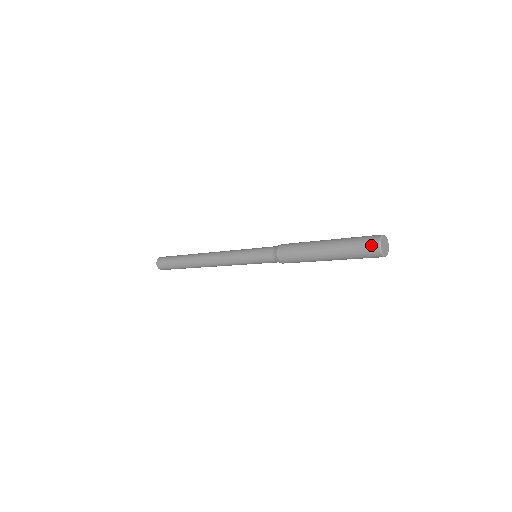
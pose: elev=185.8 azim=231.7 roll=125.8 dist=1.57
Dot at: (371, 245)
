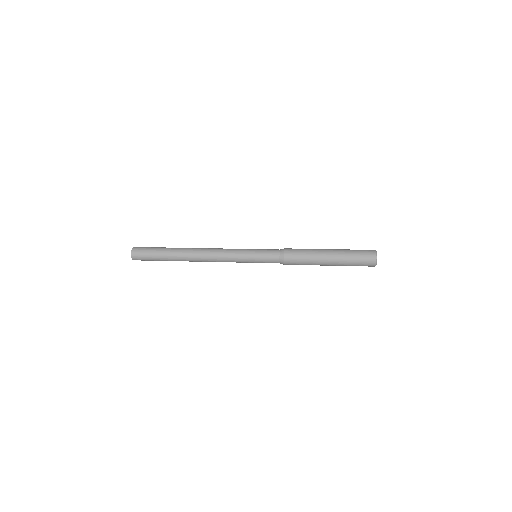
Dot at: (370, 252)
